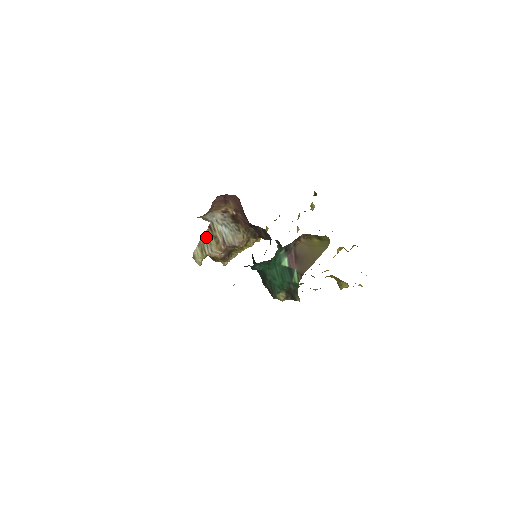
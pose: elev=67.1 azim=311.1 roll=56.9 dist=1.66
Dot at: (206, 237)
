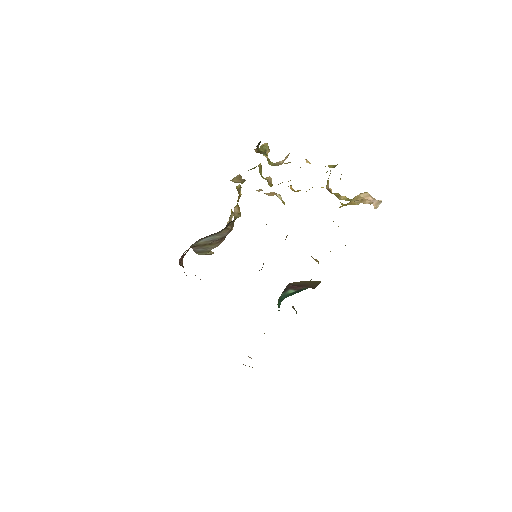
Dot at: (197, 249)
